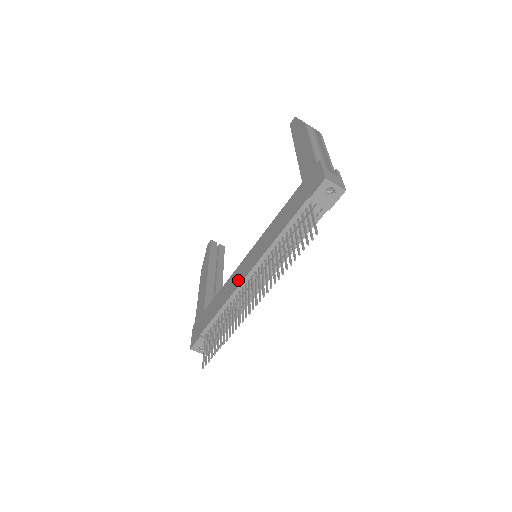
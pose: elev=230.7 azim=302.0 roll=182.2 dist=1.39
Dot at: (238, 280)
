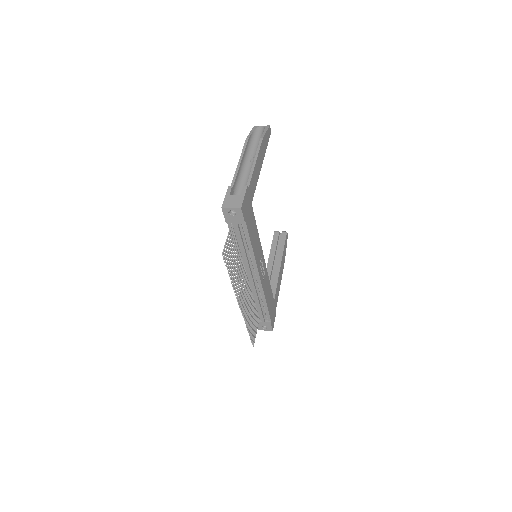
Dot at: occluded
